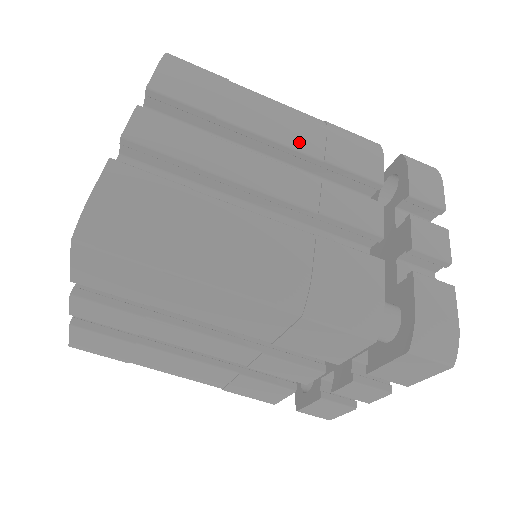
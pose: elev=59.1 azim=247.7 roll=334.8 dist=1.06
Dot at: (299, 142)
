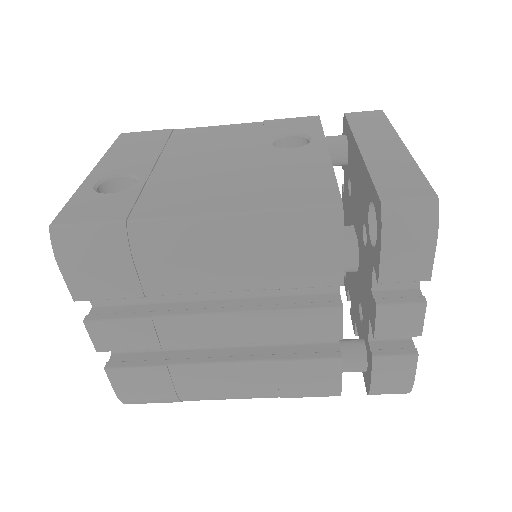
Dot at: (234, 281)
